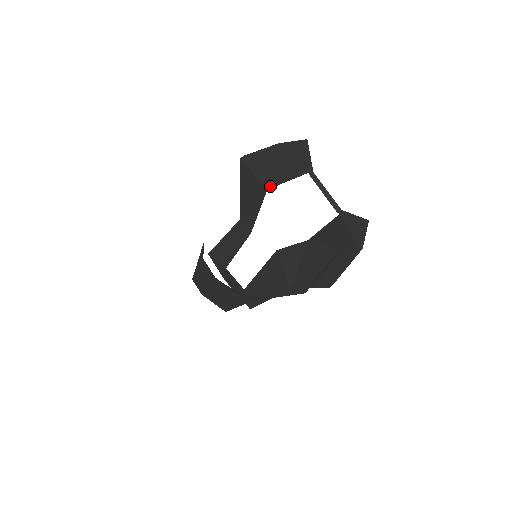
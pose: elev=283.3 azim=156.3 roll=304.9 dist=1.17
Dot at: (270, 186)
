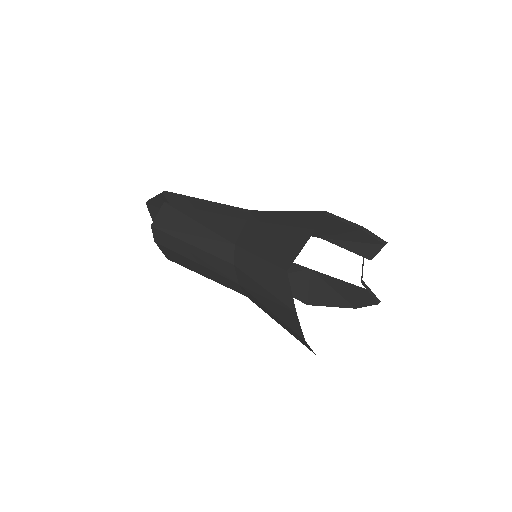
Dot at: (326, 239)
